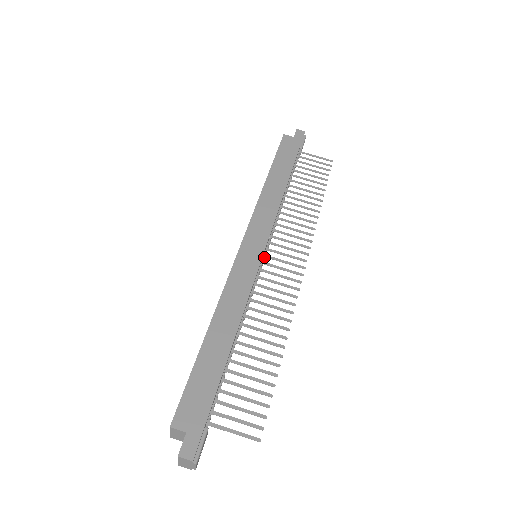
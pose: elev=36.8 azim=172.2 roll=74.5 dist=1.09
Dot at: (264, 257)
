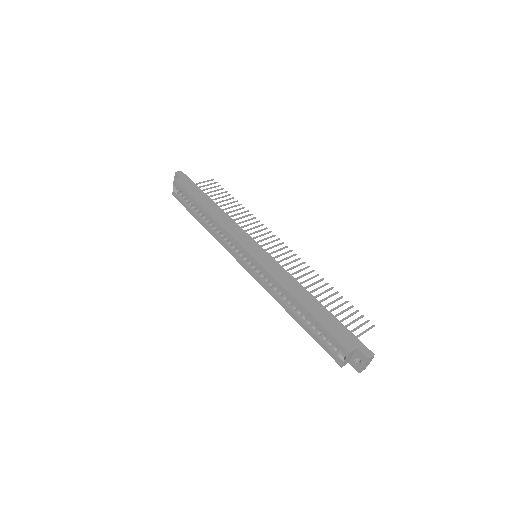
Dot at: occluded
